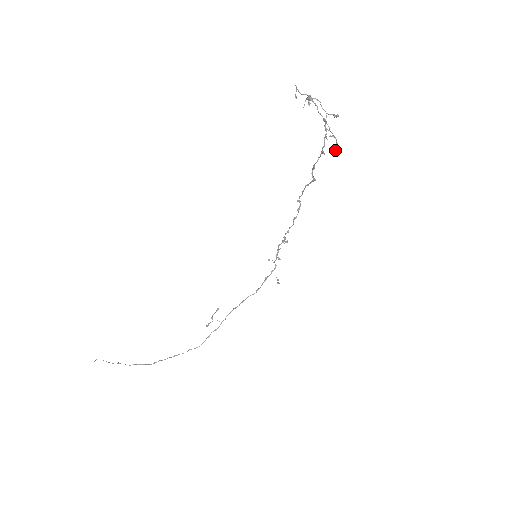
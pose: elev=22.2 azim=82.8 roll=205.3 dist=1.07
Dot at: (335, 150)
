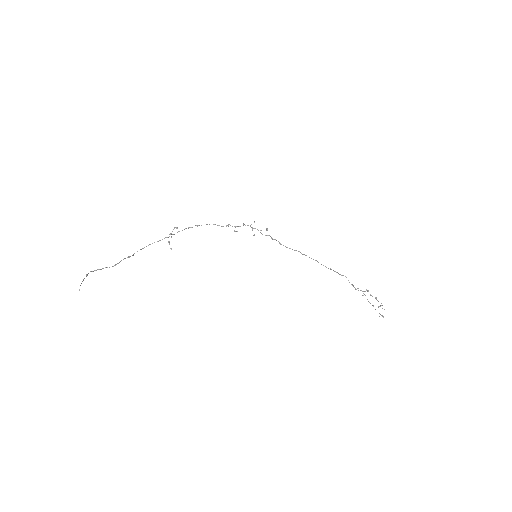
Dot at: (357, 288)
